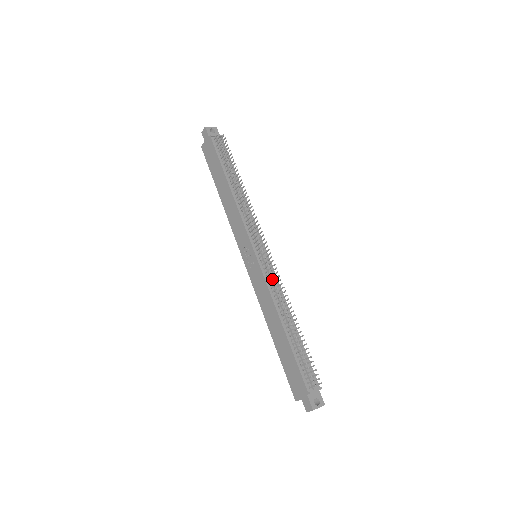
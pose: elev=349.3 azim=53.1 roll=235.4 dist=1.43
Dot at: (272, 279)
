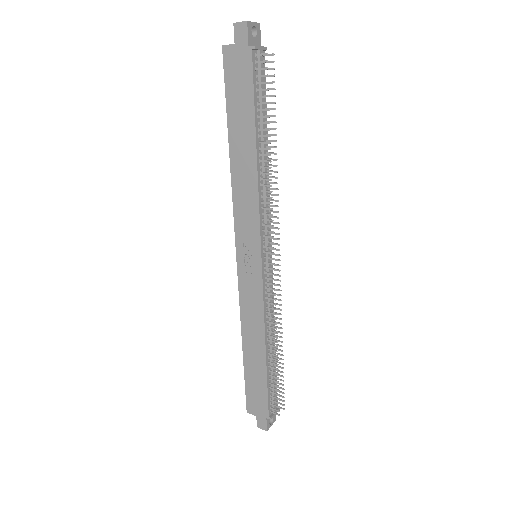
Dot at: (270, 296)
